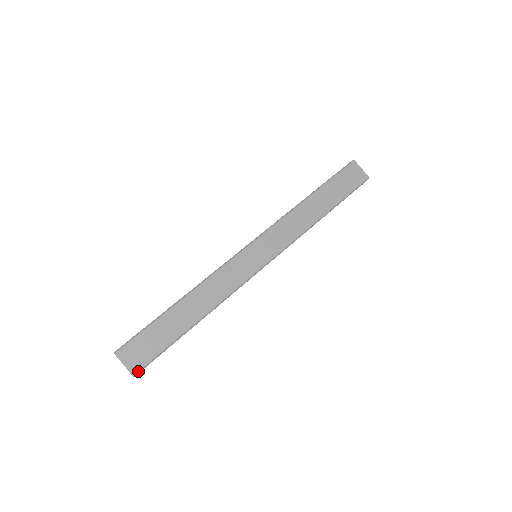
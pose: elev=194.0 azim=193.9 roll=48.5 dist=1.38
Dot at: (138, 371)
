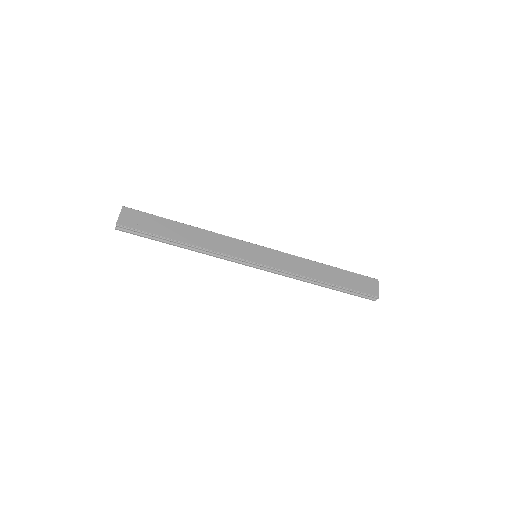
Dot at: (122, 225)
